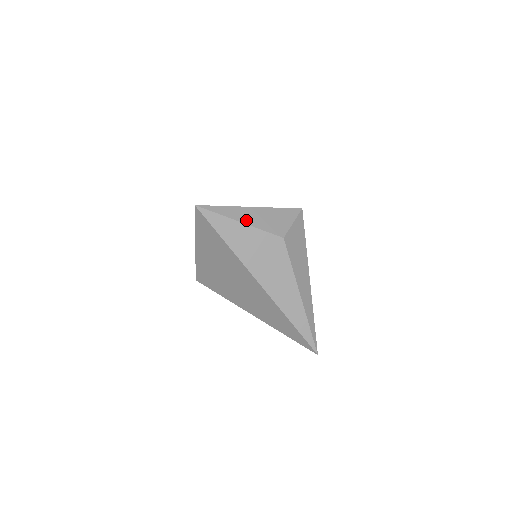
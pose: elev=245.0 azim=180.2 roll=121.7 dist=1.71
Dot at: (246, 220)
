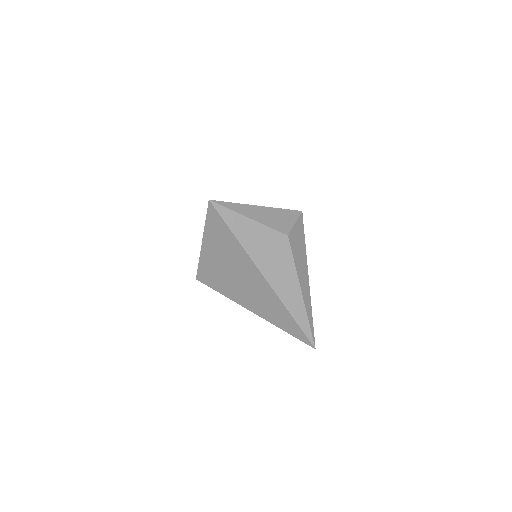
Dot at: (255, 217)
